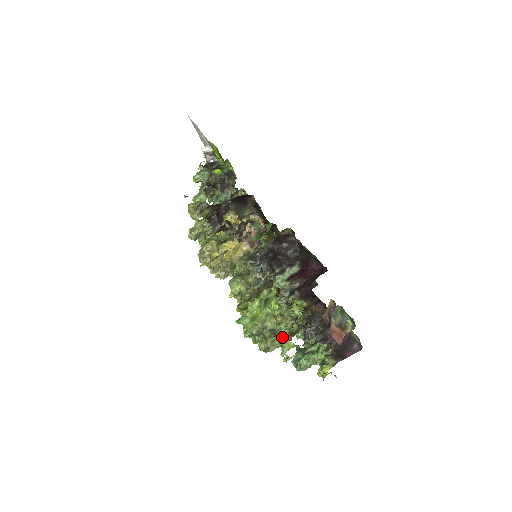
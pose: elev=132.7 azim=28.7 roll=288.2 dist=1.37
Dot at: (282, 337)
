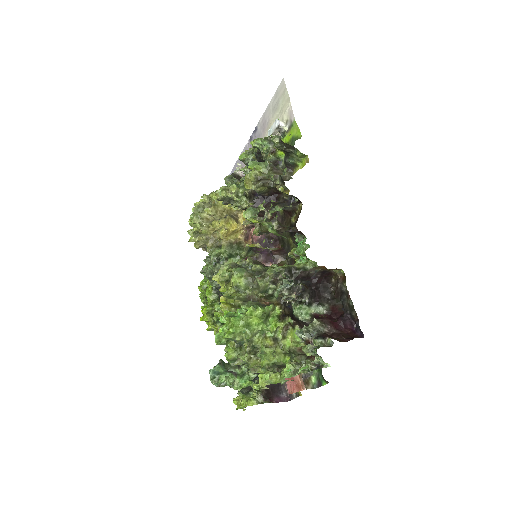
Dot at: (285, 370)
